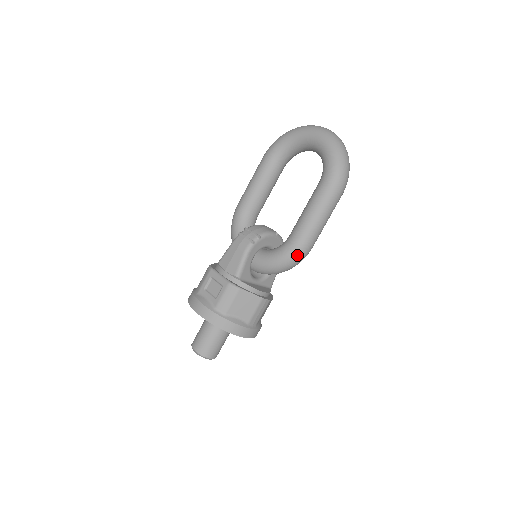
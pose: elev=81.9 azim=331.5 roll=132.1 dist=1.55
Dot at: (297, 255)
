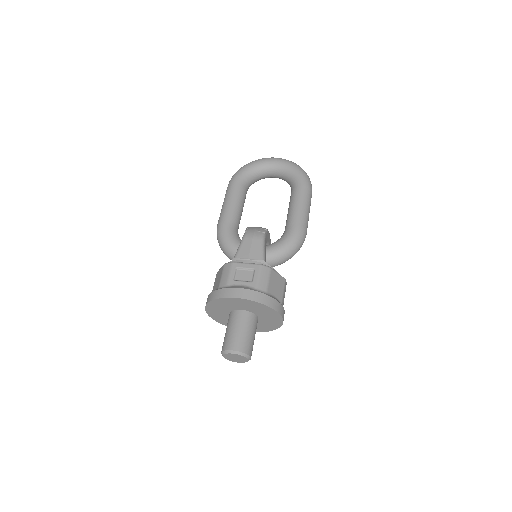
Dot at: (302, 238)
